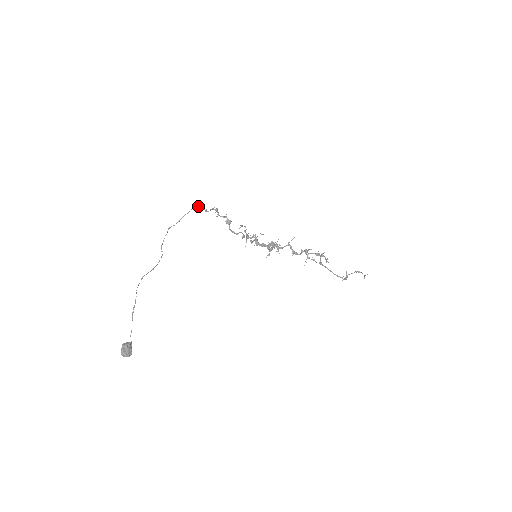
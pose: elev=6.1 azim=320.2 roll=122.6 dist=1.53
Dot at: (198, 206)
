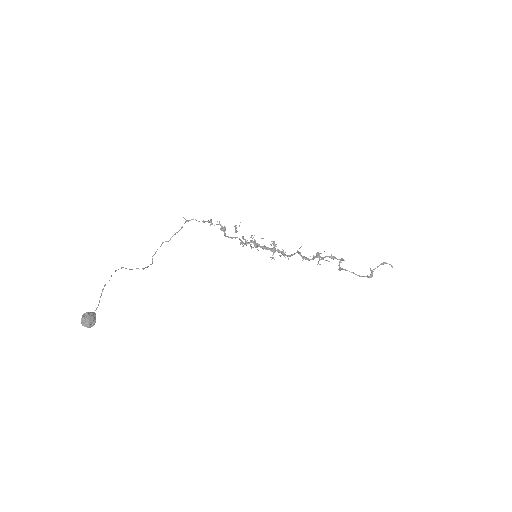
Dot at: occluded
